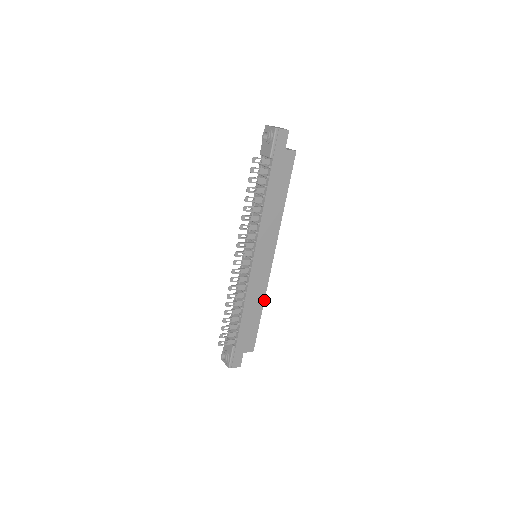
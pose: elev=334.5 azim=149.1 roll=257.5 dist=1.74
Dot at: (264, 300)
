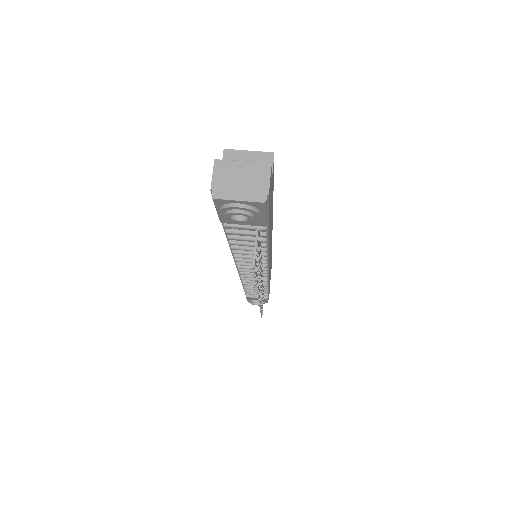
Dot at: occluded
